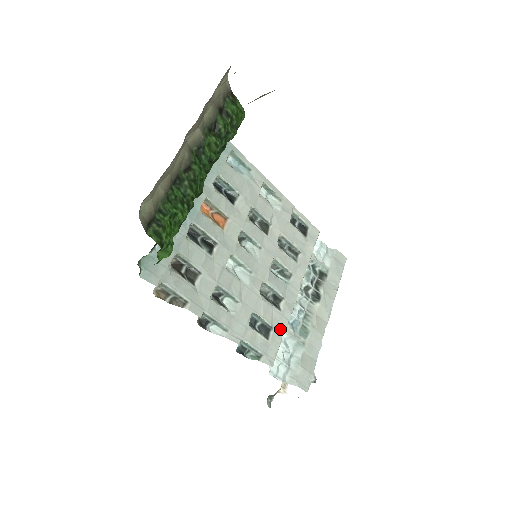
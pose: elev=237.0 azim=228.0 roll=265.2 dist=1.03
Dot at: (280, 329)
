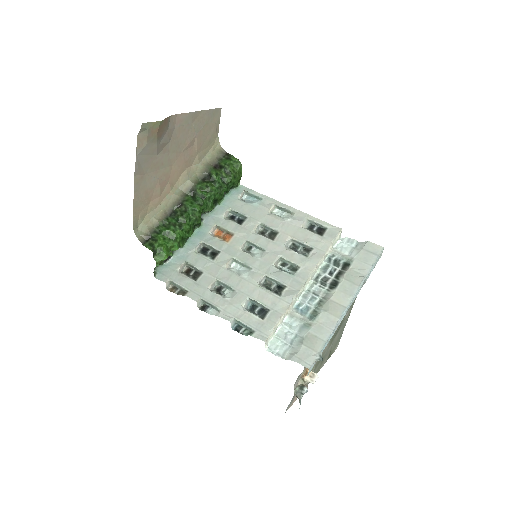
Dot at: (279, 311)
